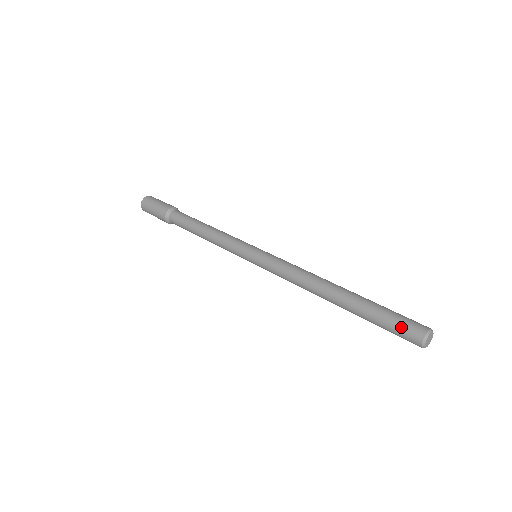
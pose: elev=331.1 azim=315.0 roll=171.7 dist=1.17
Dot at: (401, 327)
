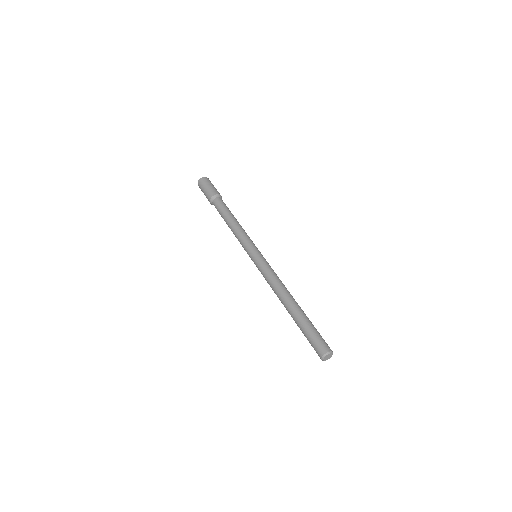
Dot at: (314, 343)
